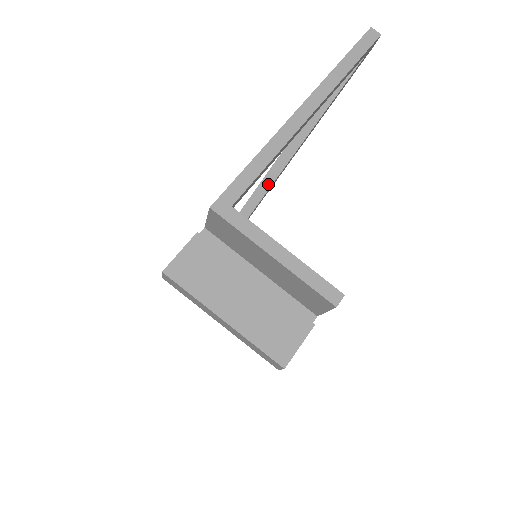
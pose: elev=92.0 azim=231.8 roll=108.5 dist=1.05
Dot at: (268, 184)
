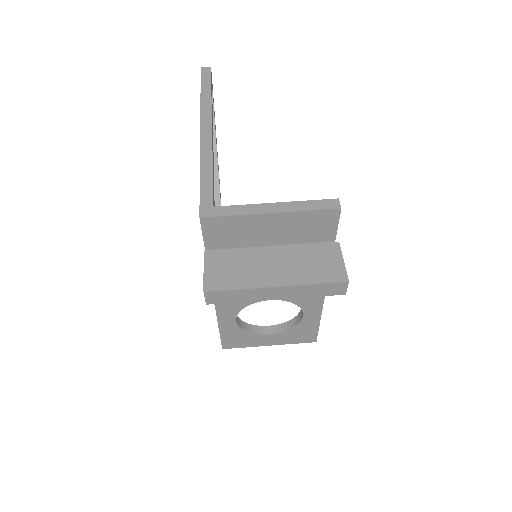
Dot at: occluded
